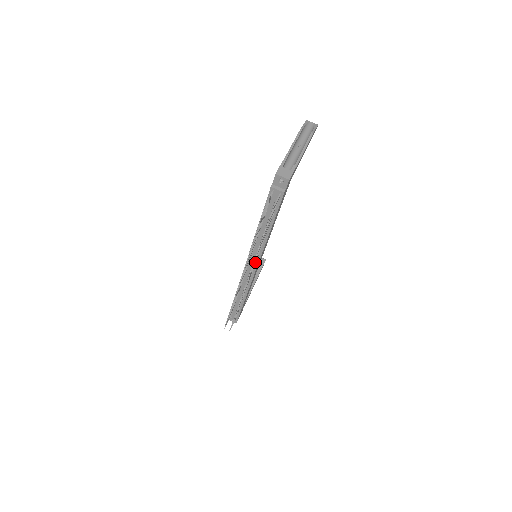
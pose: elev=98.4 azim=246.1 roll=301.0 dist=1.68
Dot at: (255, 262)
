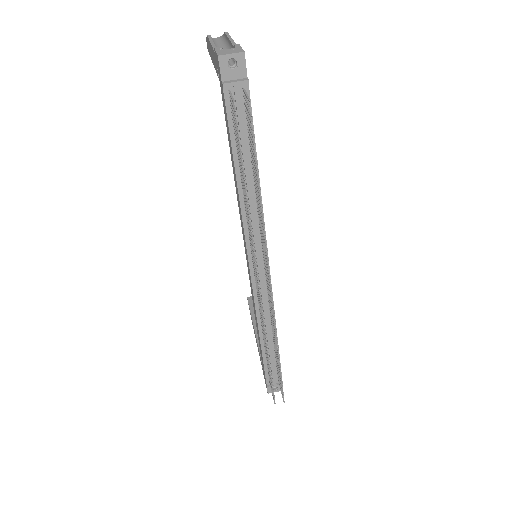
Dot at: (264, 252)
